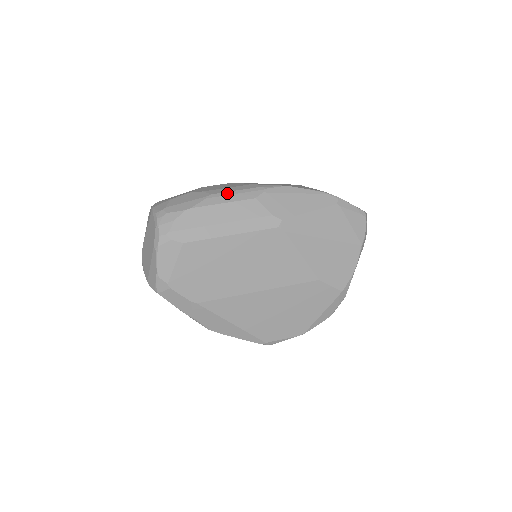
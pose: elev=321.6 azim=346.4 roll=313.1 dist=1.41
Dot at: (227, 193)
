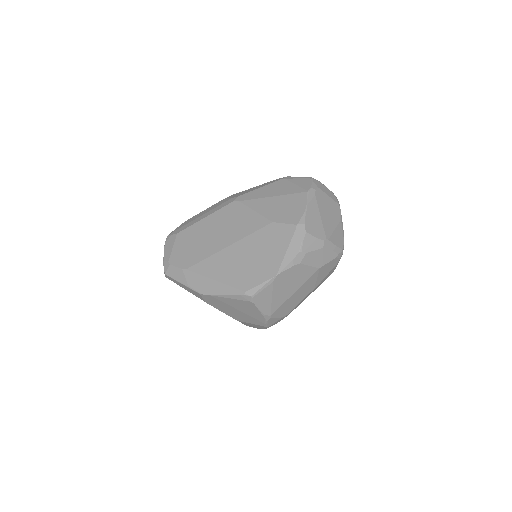
Dot at: occluded
